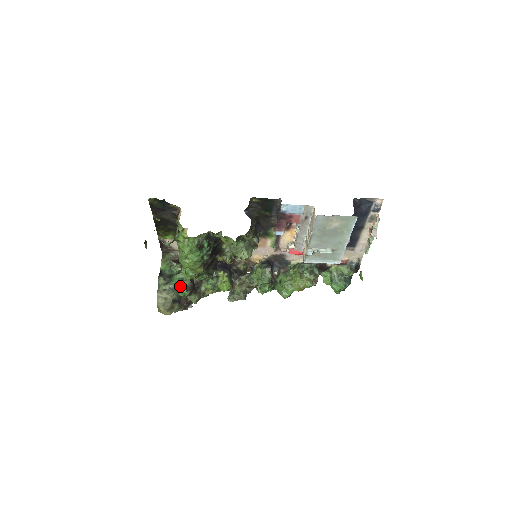
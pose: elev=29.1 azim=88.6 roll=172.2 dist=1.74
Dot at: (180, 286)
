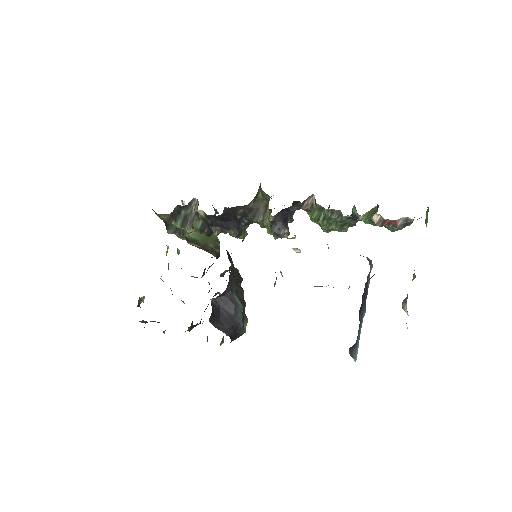
Dot at: occluded
